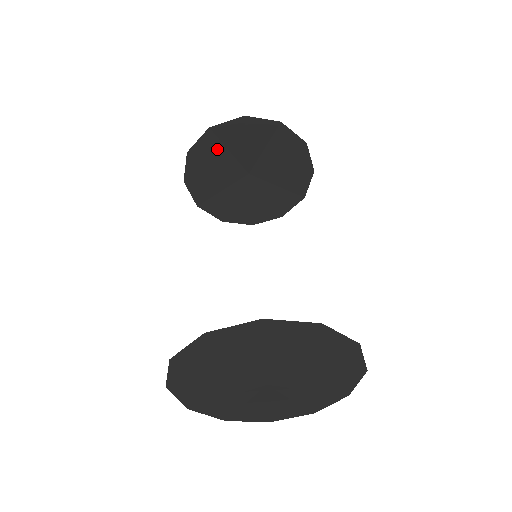
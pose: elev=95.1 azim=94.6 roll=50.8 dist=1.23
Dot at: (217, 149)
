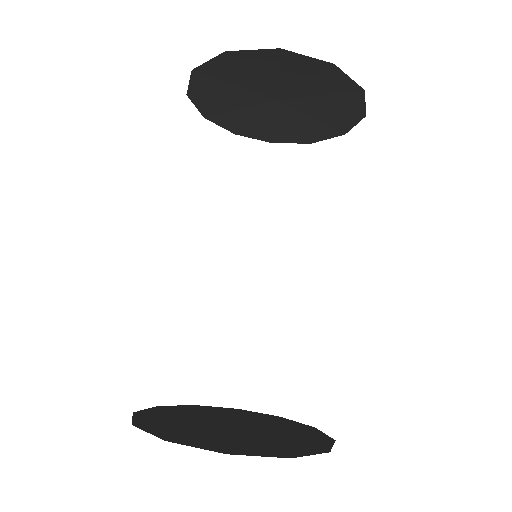
Dot at: (235, 73)
